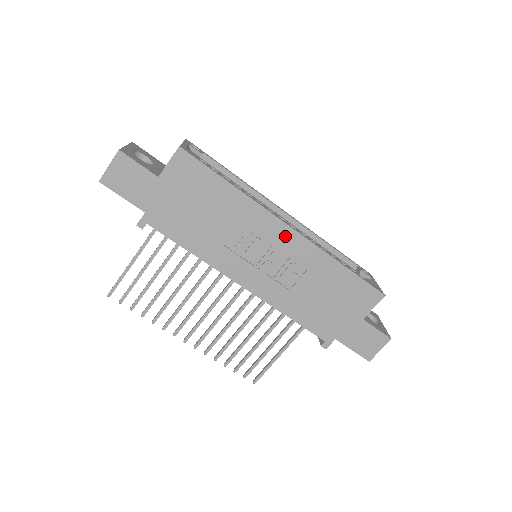
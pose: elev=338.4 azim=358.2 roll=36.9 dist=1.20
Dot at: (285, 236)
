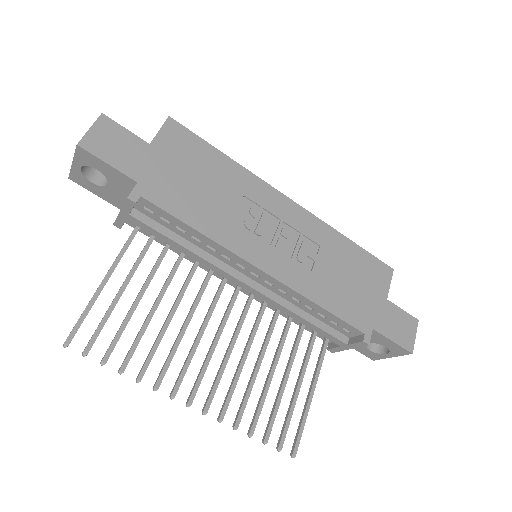
Dot at: (289, 209)
